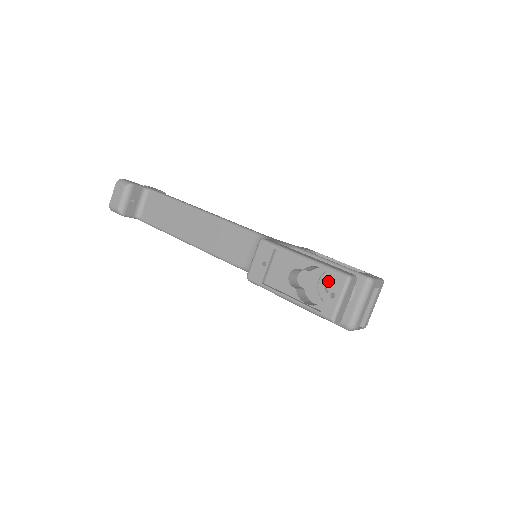
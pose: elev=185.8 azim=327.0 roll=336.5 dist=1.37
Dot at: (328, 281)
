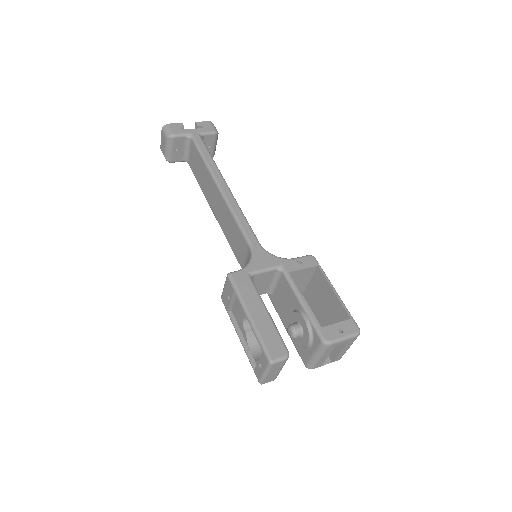
Dot at: (289, 326)
